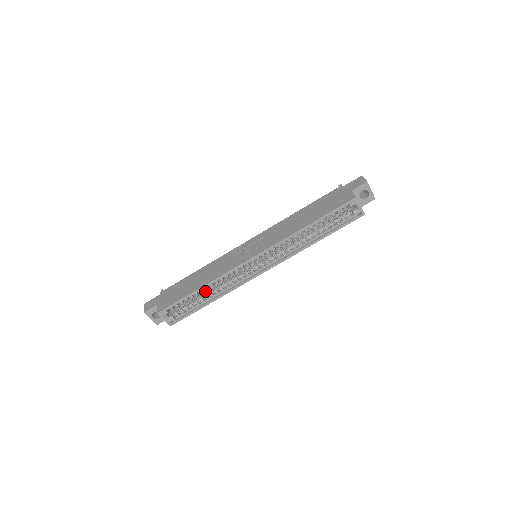
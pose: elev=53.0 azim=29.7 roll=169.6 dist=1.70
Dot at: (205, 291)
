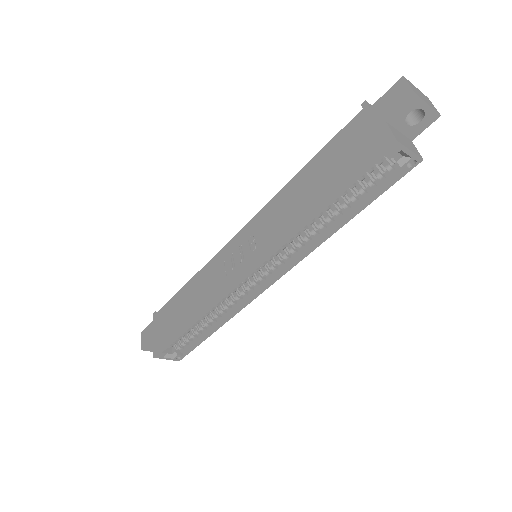
Dot at: occluded
